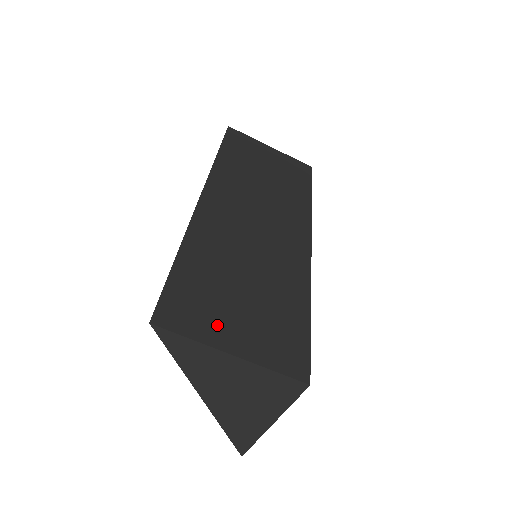
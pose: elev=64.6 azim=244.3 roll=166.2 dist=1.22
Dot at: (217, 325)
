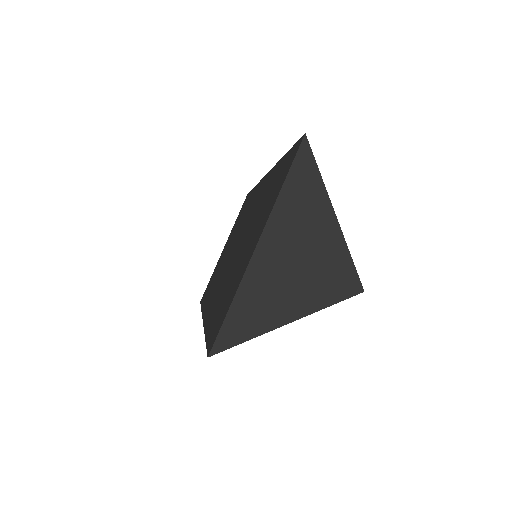
Dot at: occluded
